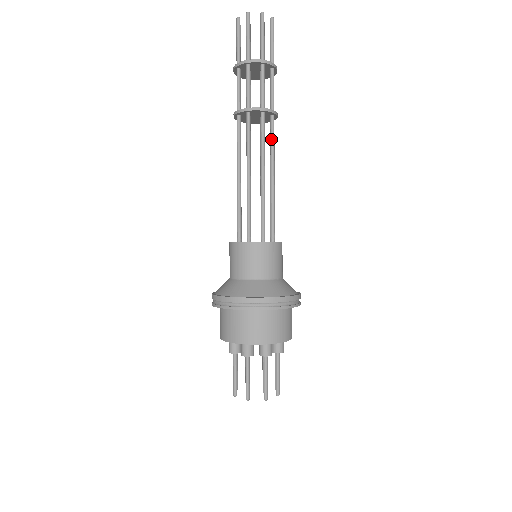
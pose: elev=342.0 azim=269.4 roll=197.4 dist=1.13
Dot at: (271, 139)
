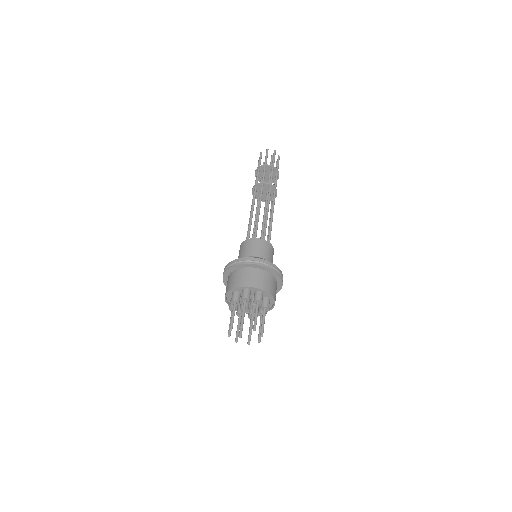
Dot at: (268, 196)
